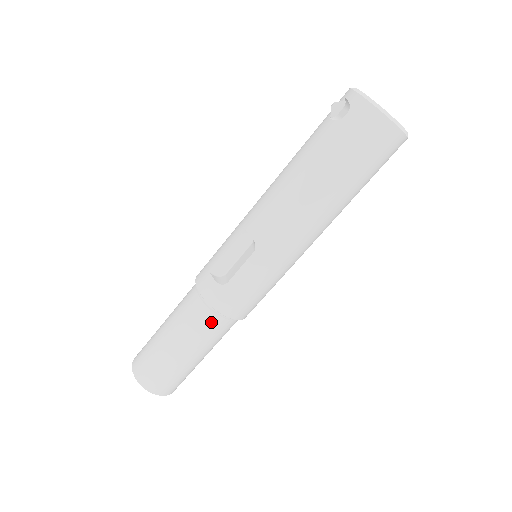
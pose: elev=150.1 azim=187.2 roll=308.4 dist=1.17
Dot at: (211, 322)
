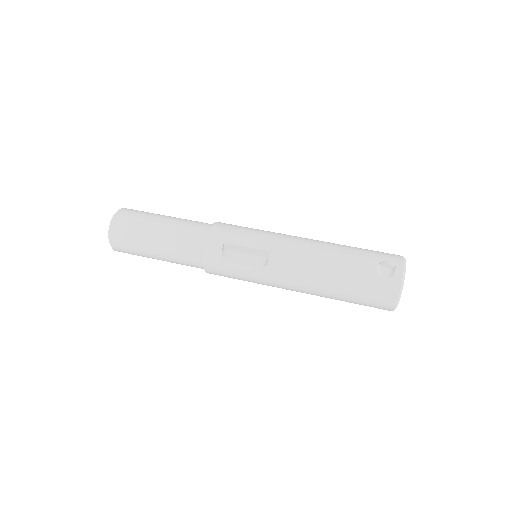
Dot at: (192, 261)
